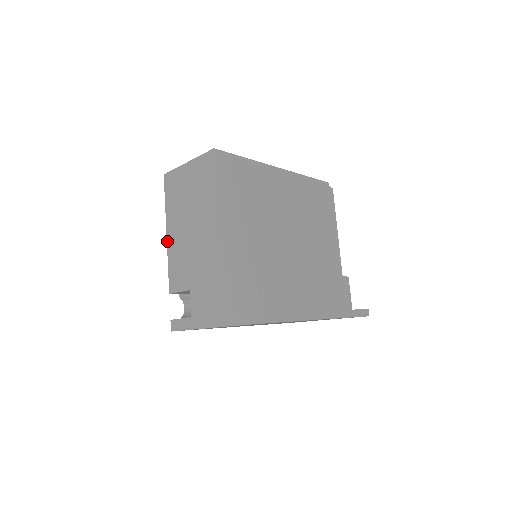
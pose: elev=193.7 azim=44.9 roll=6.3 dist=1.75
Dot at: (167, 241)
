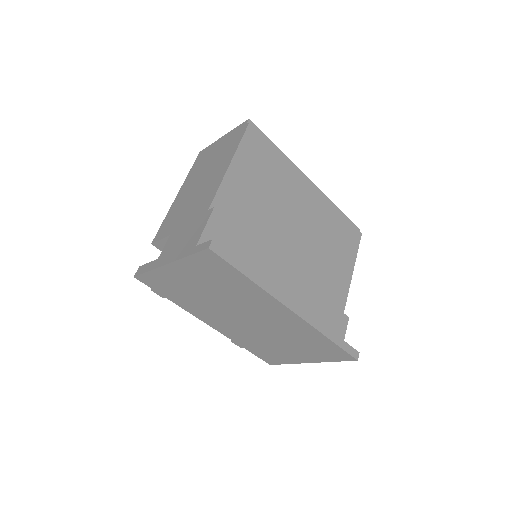
Dot at: (174, 201)
